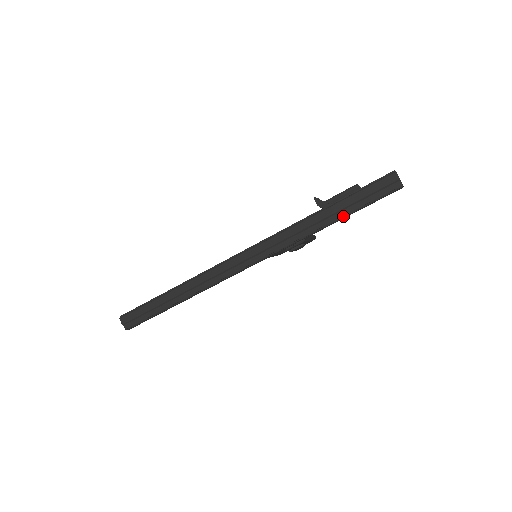
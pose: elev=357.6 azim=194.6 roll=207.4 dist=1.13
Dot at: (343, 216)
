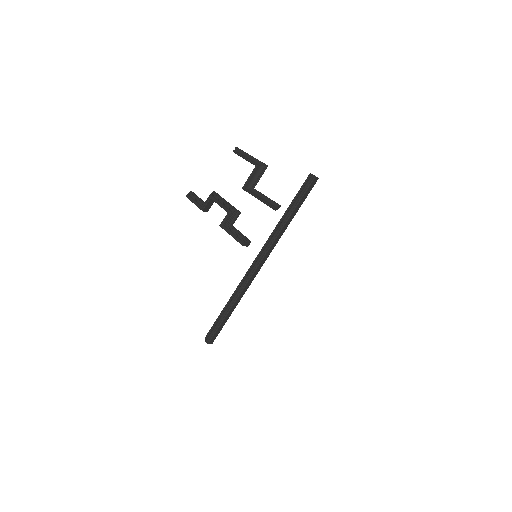
Dot at: (297, 211)
